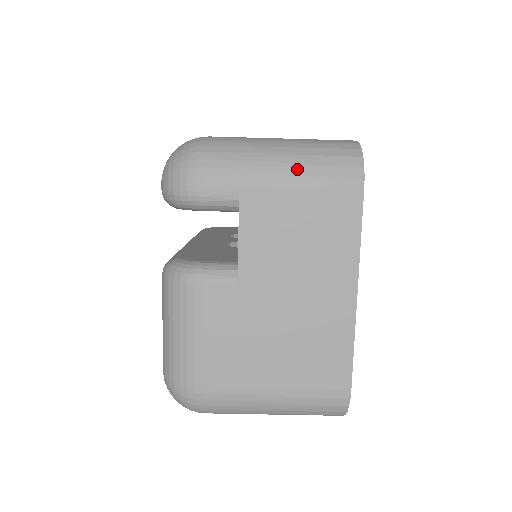
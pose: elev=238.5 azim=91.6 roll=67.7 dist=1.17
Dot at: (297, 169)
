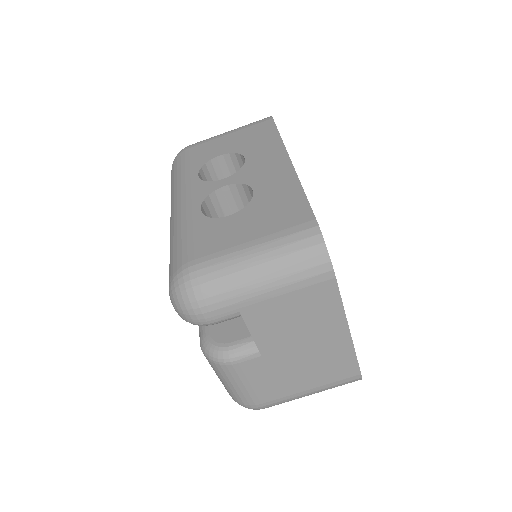
Dot at: (278, 282)
